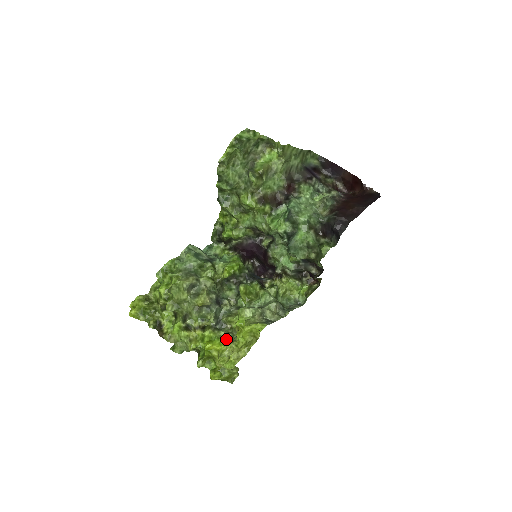
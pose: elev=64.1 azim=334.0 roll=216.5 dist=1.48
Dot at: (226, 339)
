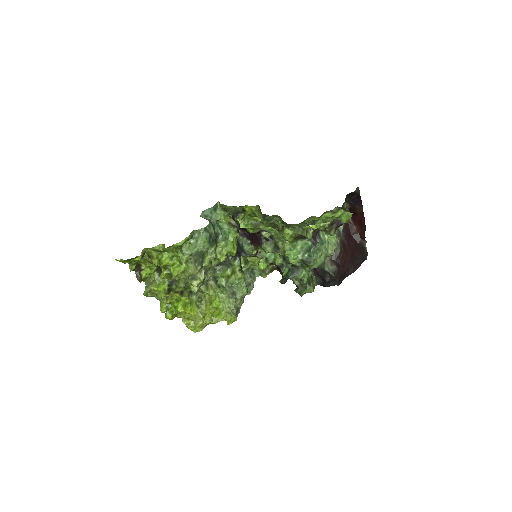
Dot at: (196, 304)
